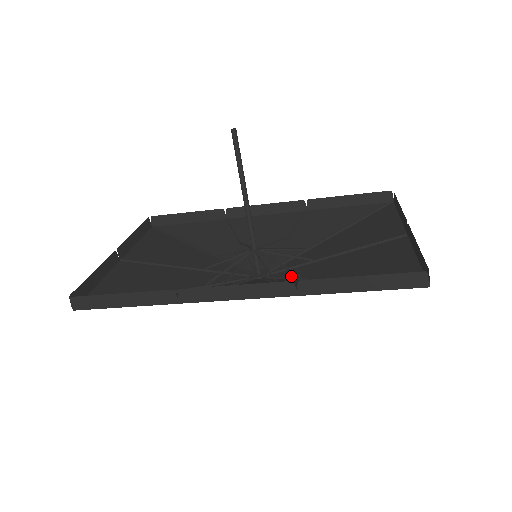
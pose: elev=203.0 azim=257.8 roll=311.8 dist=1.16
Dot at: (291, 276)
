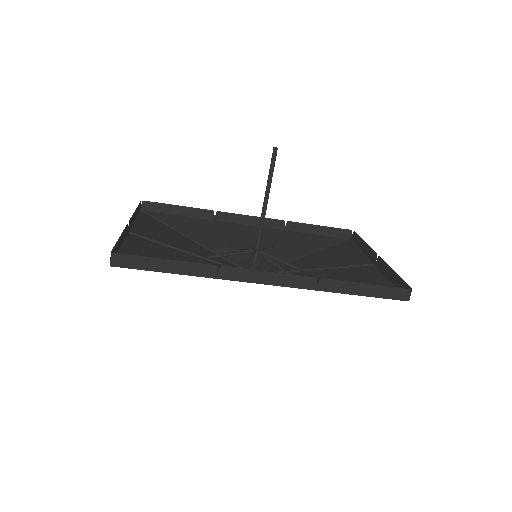
Dot at: occluded
